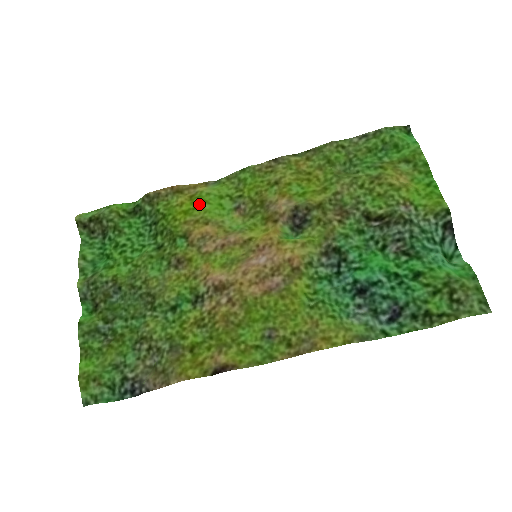
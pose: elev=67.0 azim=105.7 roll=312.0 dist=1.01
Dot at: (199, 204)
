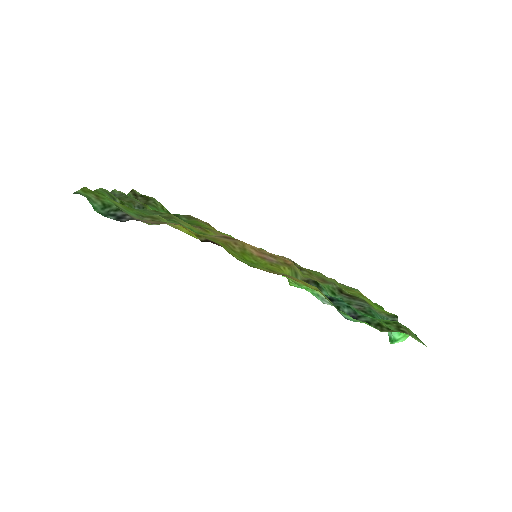
Dot at: (224, 233)
